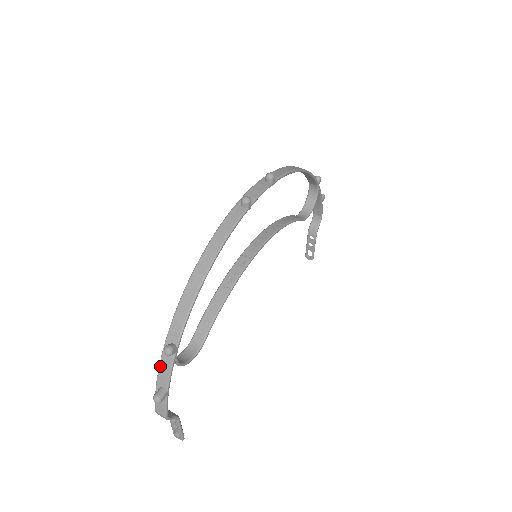
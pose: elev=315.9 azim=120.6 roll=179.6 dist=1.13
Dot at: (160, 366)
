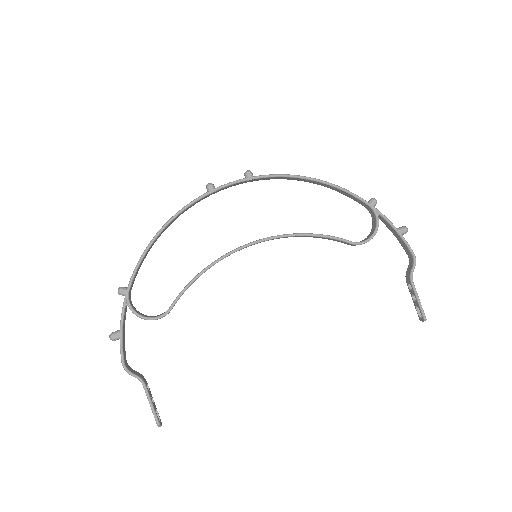
Dot at: occluded
